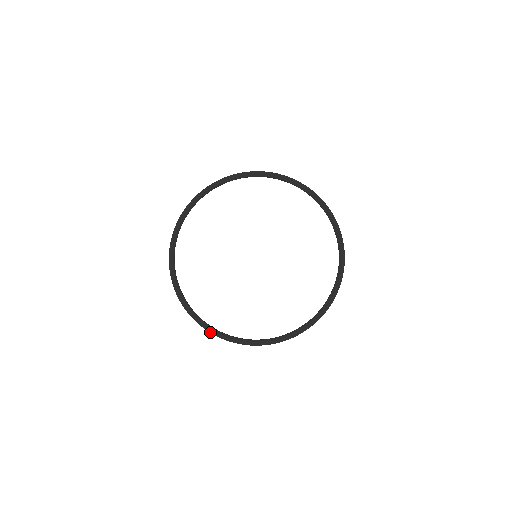
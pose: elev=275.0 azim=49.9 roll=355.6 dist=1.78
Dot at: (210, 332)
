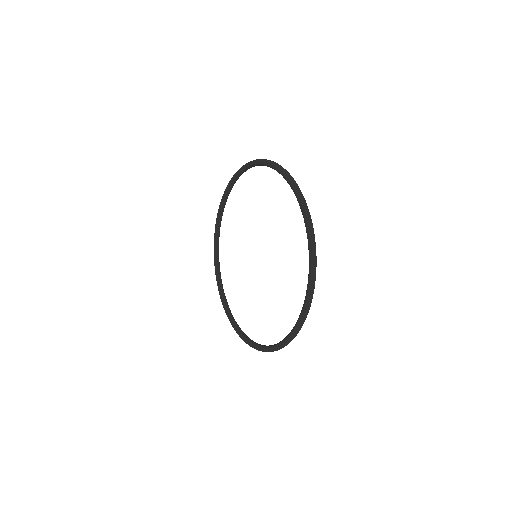
Dot at: occluded
